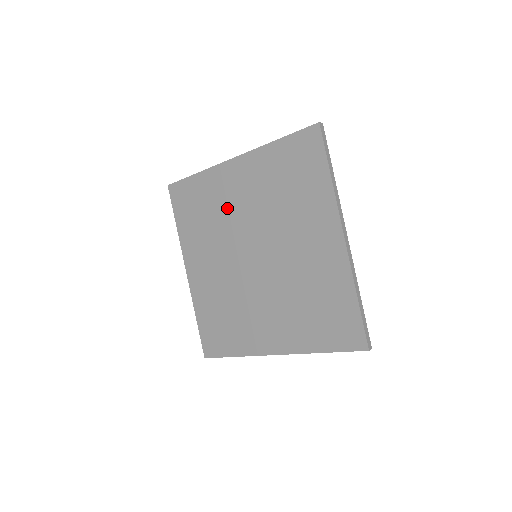
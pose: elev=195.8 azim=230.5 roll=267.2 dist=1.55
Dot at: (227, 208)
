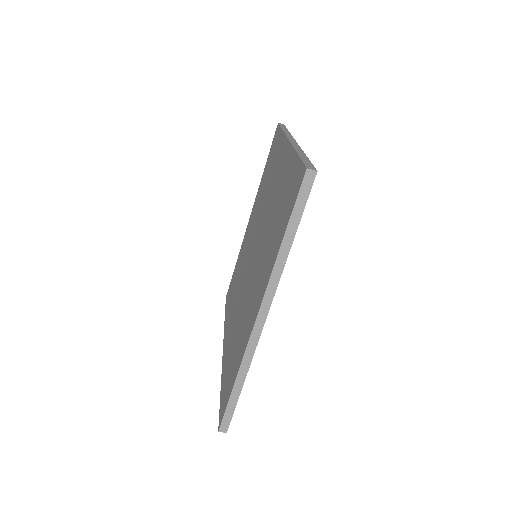
Dot at: (245, 252)
